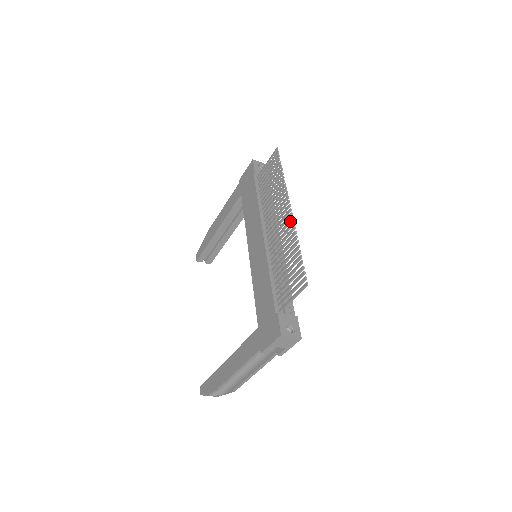
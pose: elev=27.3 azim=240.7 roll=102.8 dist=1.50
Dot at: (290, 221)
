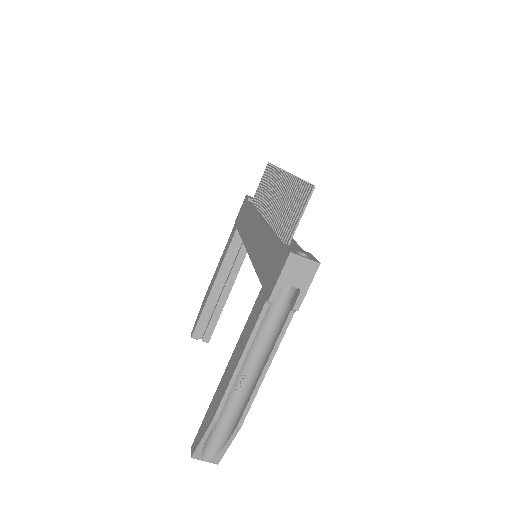
Dot at: (287, 177)
